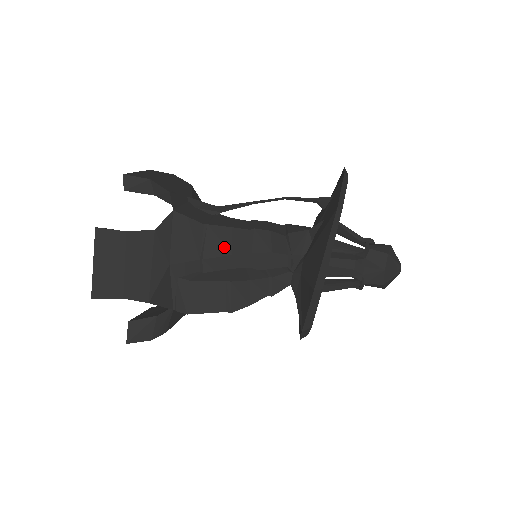
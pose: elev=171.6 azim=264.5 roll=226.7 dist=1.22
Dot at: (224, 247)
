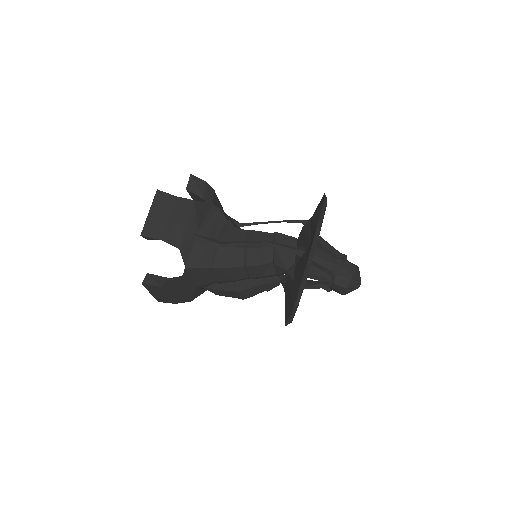
Dot at: (228, 278)
